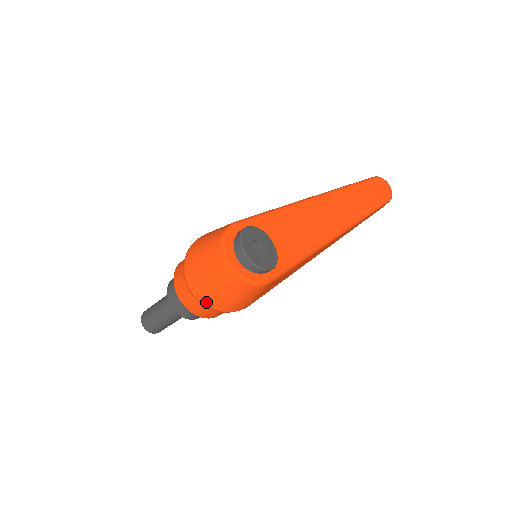
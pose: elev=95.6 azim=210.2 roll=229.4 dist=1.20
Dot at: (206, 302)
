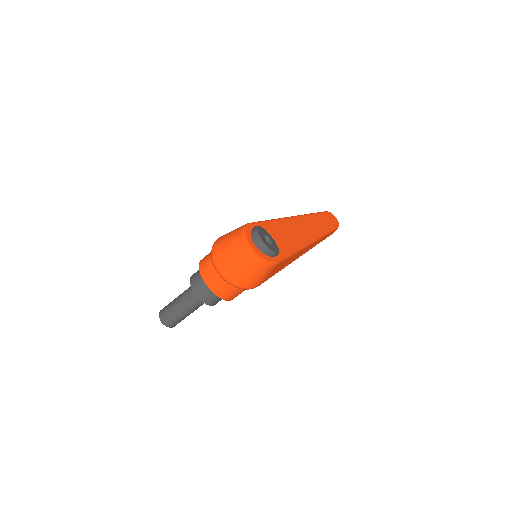
Dot at: (231, 279)
